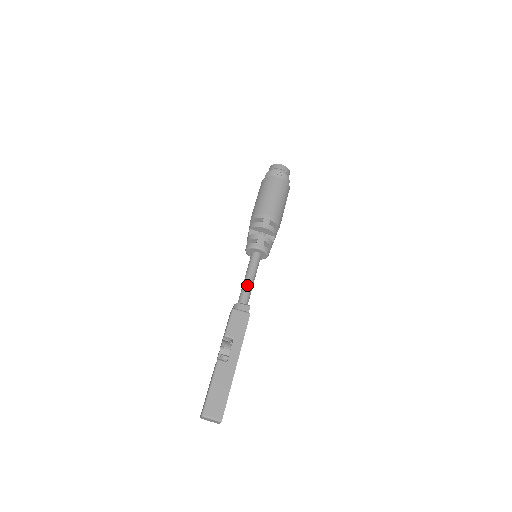
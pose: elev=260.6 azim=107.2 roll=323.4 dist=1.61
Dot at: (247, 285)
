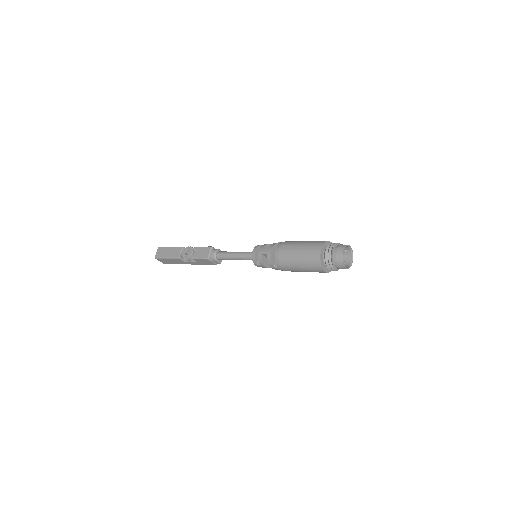
Dot at: (230, 259)
